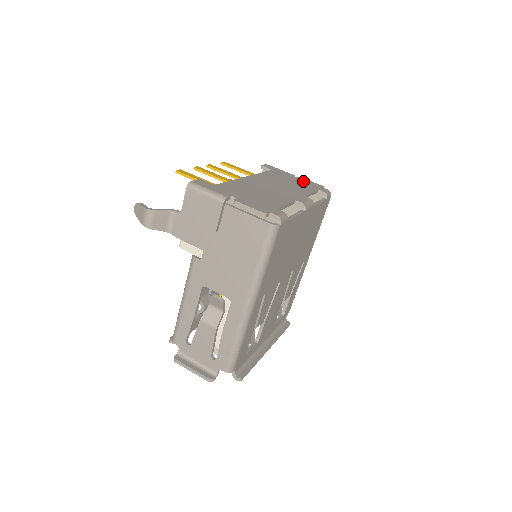
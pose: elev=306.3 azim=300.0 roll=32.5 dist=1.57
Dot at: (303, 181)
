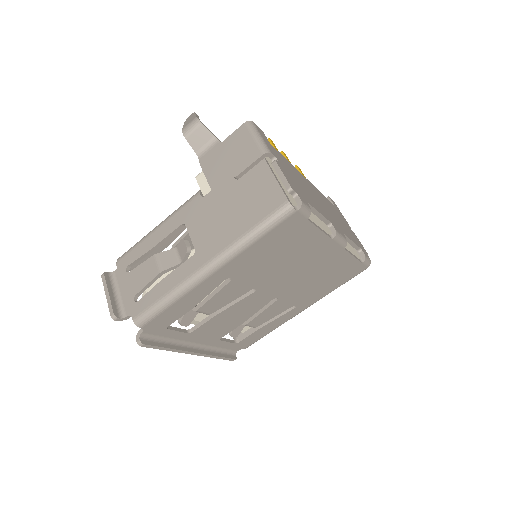
Dot at: occluded
